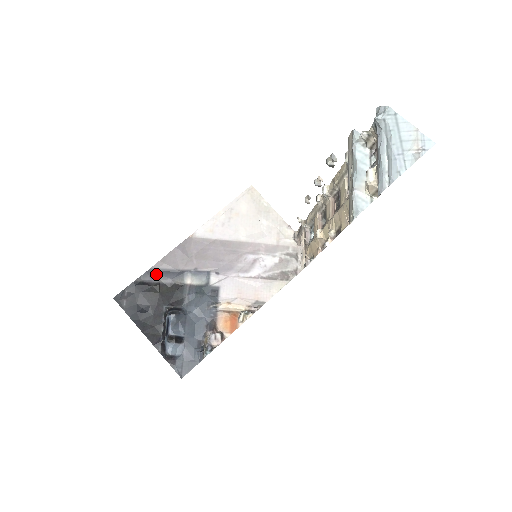
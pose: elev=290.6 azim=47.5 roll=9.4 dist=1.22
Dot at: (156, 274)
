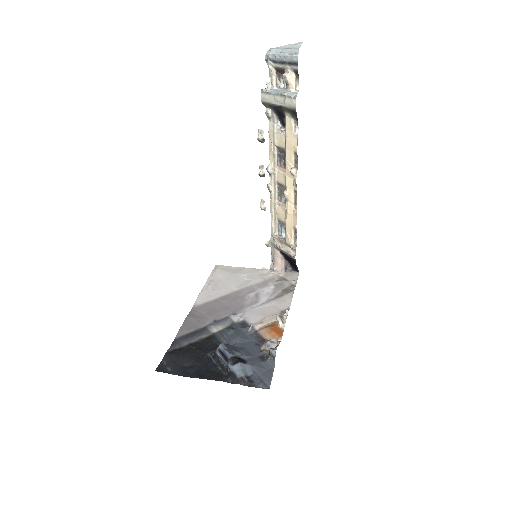
Dot at: (183, 340)
